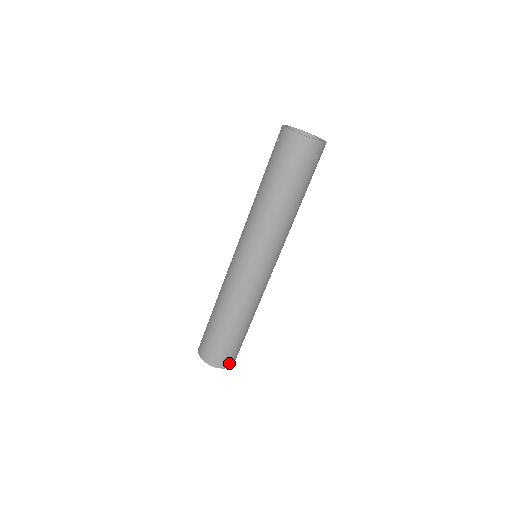
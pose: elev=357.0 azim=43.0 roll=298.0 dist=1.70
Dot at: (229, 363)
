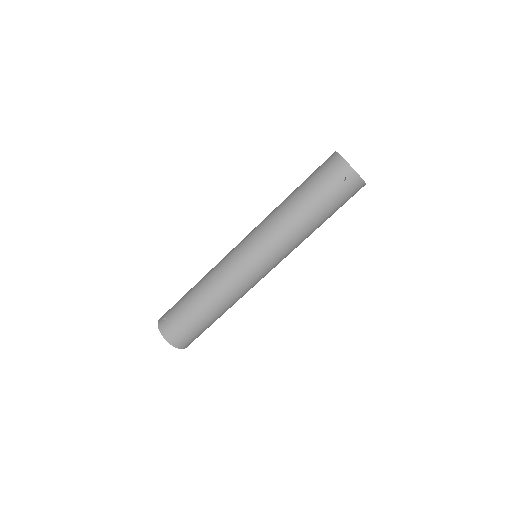
Dot at: occluded
